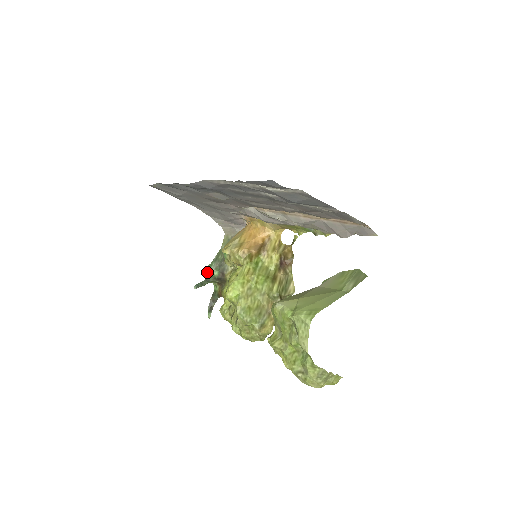
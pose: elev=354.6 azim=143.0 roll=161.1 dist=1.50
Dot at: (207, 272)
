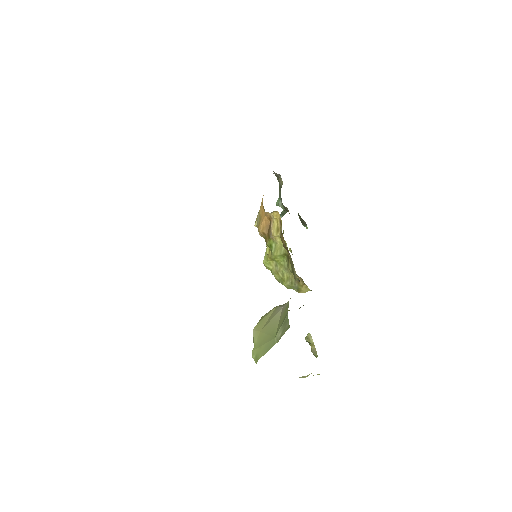
Dot at: occluded
